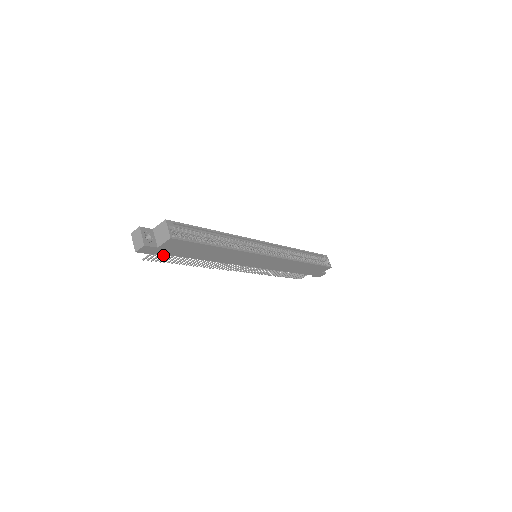
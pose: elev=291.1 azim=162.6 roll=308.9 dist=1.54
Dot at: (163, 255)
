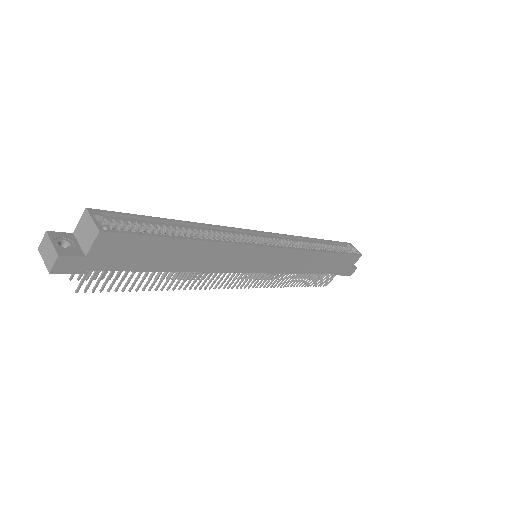
Dot at: (107, 276)
